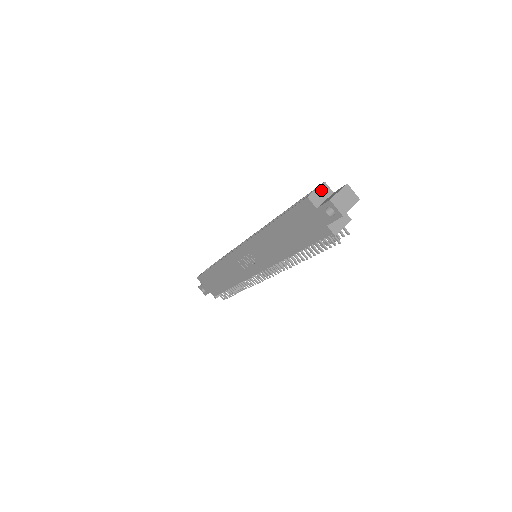
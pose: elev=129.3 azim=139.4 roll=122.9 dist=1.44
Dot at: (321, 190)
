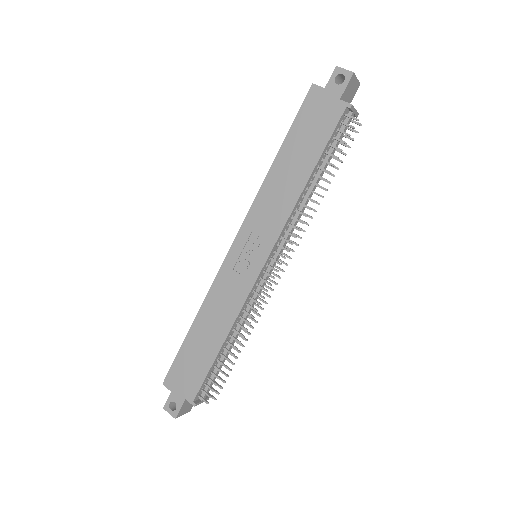
Dot at: occluded
